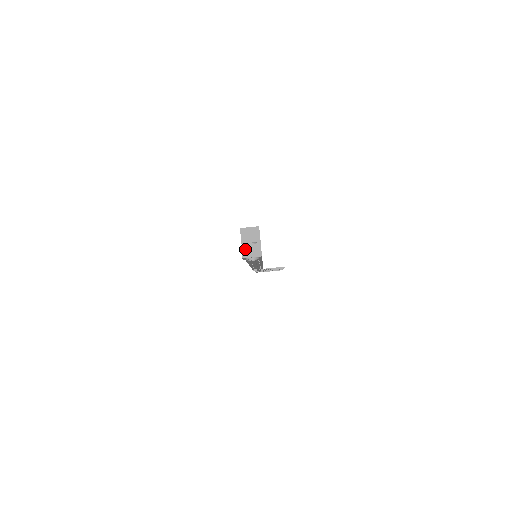
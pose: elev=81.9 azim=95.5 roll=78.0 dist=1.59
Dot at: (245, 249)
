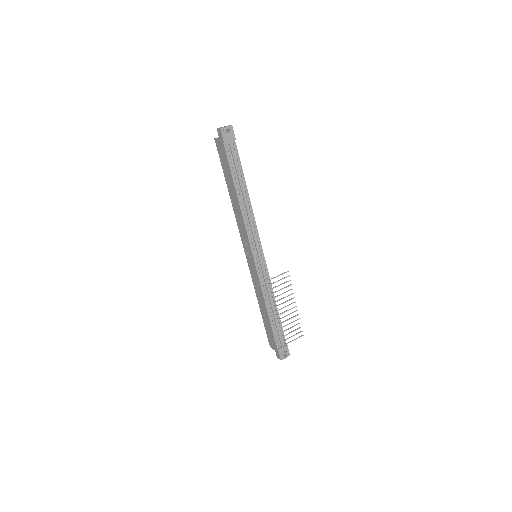
Dot at: occluded
